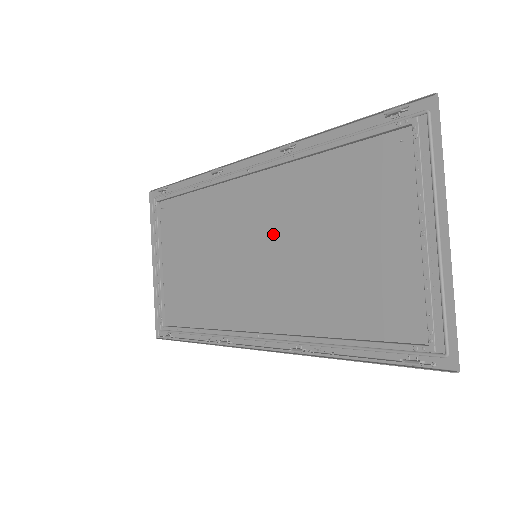
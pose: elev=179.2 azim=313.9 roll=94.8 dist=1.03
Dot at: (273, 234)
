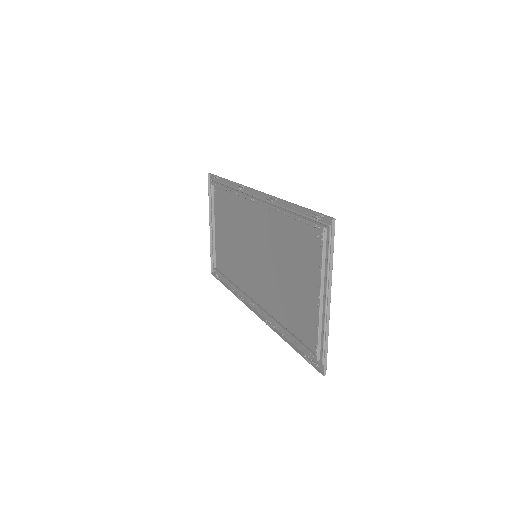
Dot at: (264, 248)
